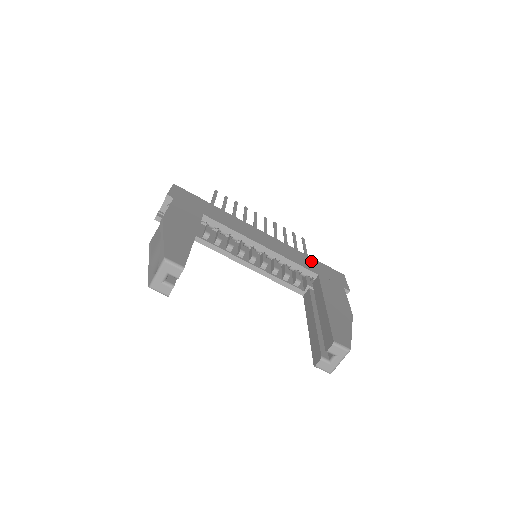
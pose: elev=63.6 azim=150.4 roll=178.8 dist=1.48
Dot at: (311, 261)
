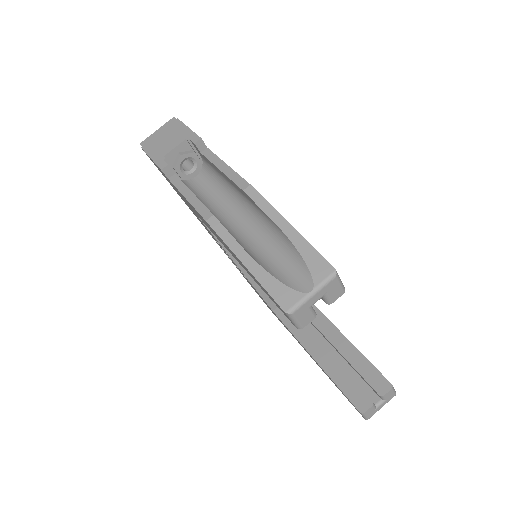
Dot at: occluded
